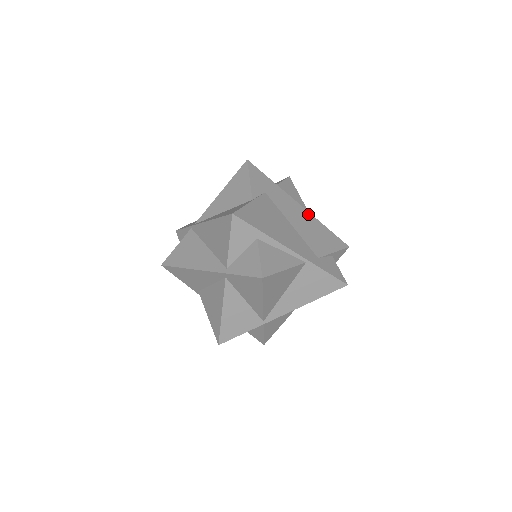
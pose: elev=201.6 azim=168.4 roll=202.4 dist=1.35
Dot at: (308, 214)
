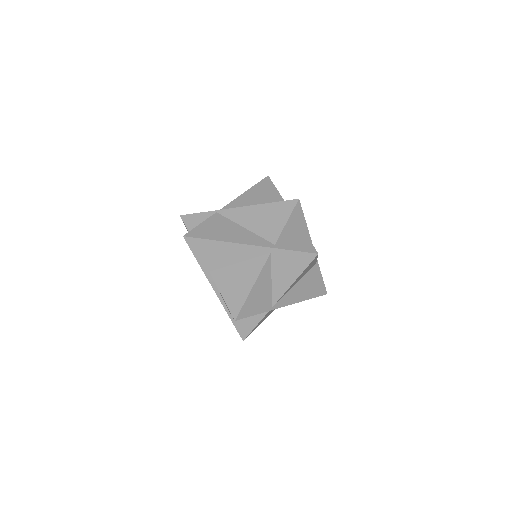
Dot at: occluded
